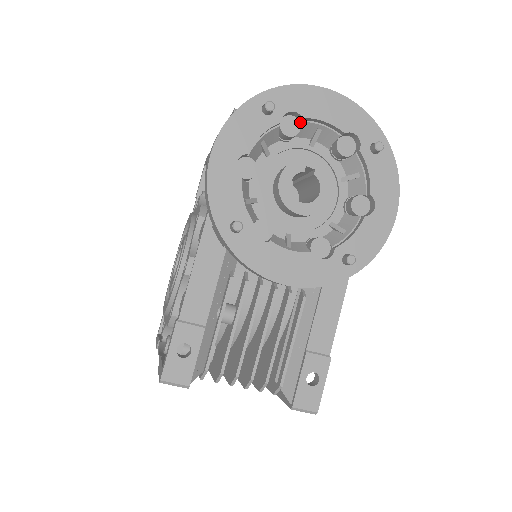
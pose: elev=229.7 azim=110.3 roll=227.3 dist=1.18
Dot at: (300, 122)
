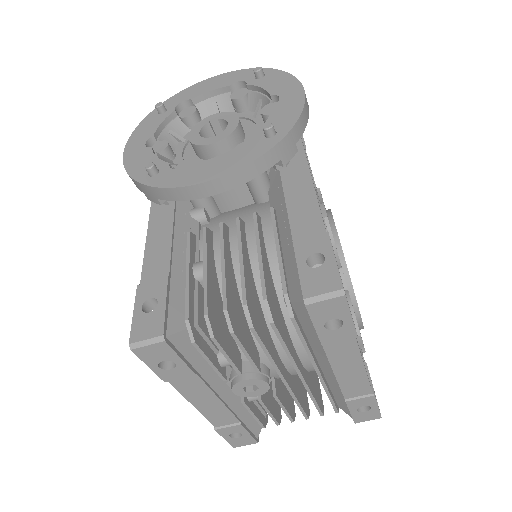
Dot at: (195, 106)
